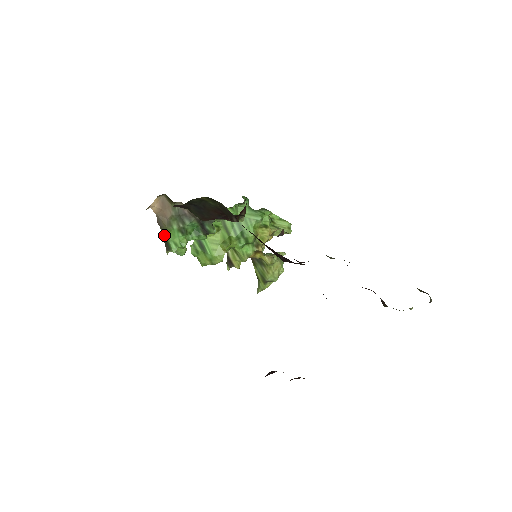
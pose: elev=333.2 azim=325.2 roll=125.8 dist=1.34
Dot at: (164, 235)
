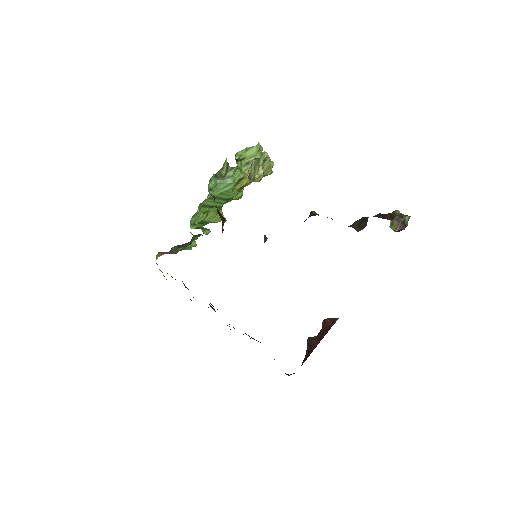
Dot at: occluded
